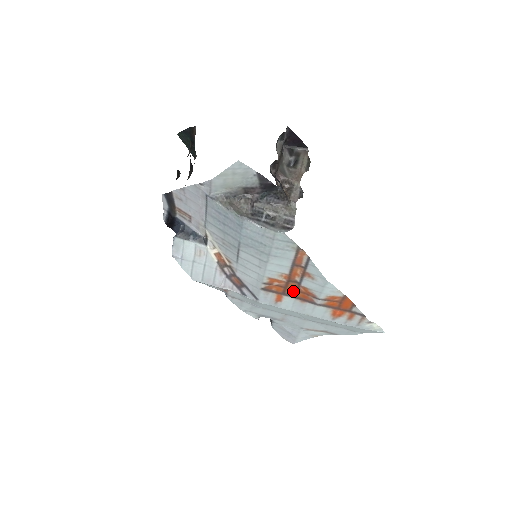
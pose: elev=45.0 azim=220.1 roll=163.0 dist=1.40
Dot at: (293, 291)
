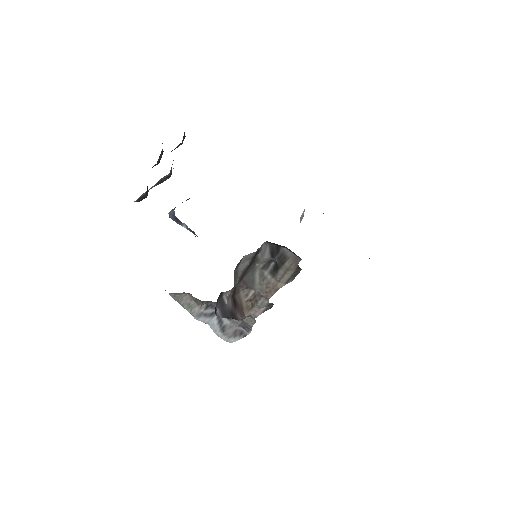
Dot at: occluded
